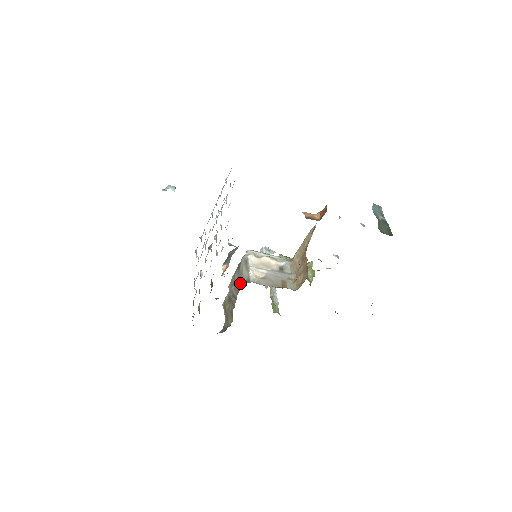
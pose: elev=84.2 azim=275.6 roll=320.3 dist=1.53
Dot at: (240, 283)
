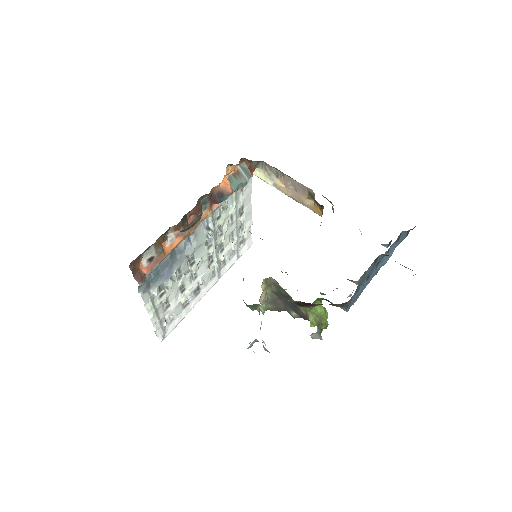
Dot at: occluded
